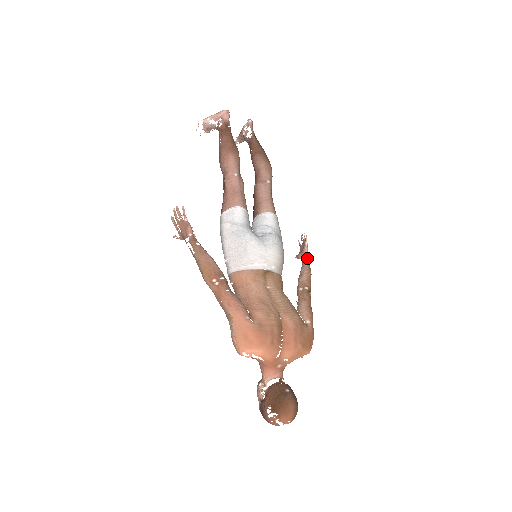
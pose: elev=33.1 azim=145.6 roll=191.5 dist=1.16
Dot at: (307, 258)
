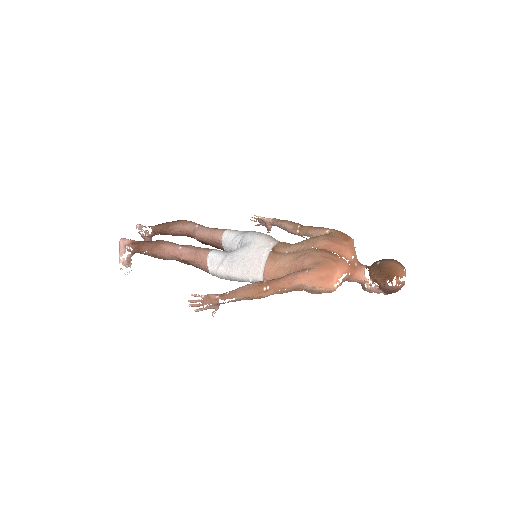
Dot at: (273, 220)
